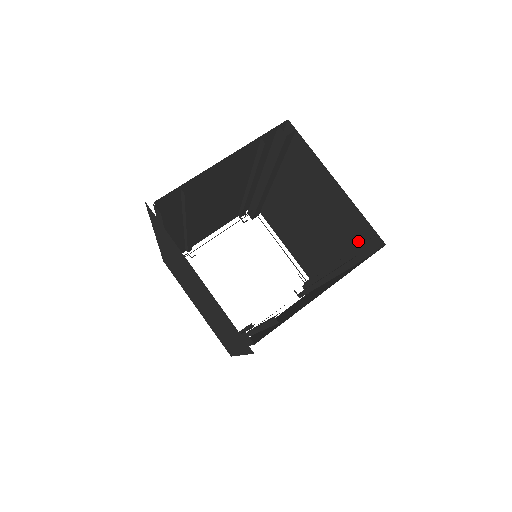
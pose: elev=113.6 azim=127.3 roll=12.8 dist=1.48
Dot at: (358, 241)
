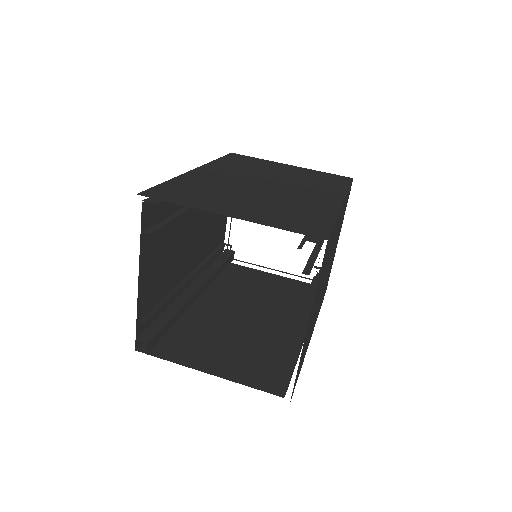
Dot at: occluded
